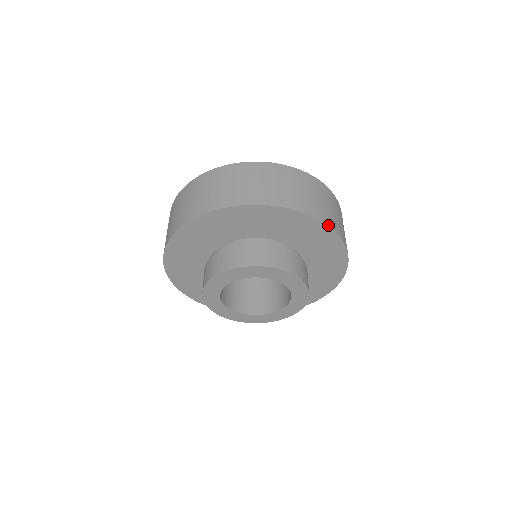
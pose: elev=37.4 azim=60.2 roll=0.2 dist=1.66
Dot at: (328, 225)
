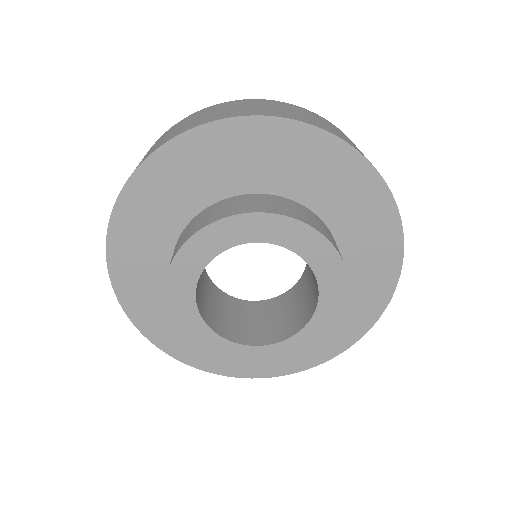
Dot at: (330, 132)
